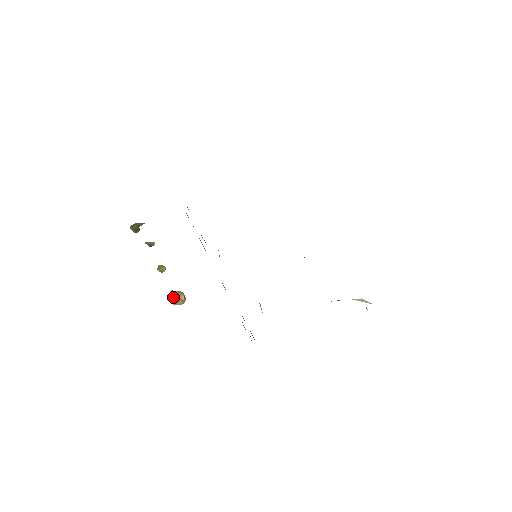
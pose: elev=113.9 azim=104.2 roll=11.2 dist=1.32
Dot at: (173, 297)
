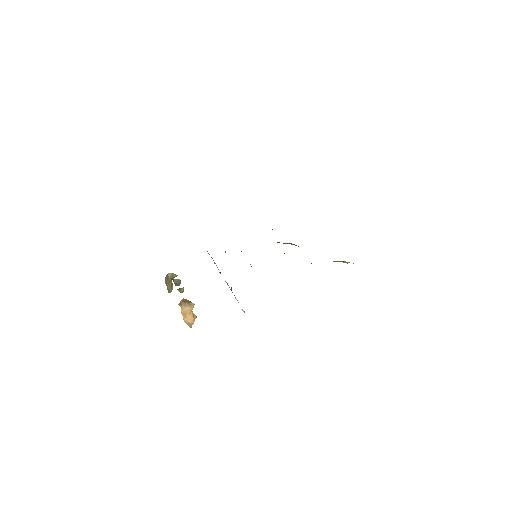
Dot at: (184, 302)
